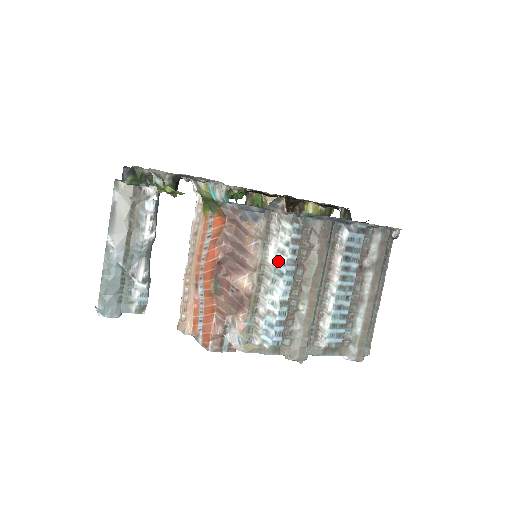
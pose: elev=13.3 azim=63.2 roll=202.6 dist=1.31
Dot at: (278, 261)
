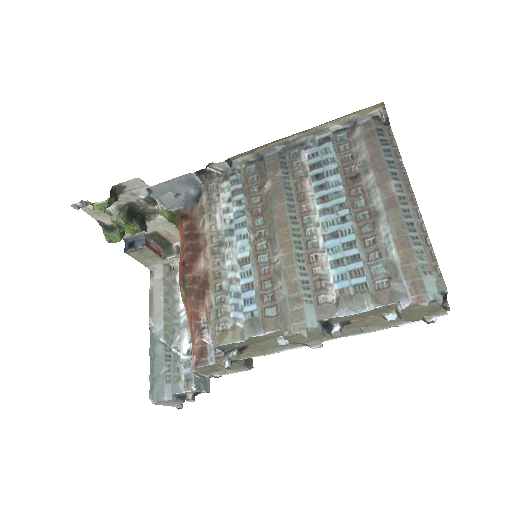
Dot at: (225, 222)
